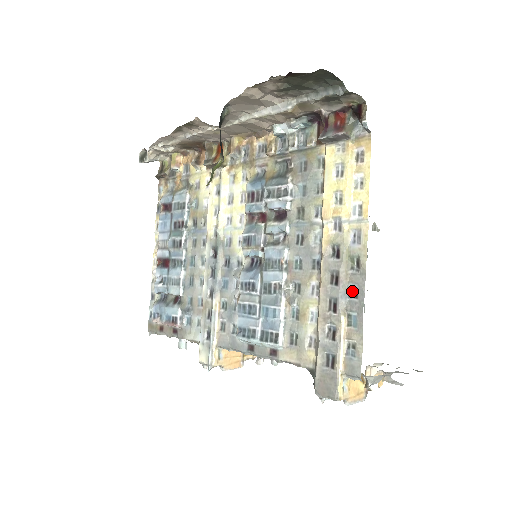
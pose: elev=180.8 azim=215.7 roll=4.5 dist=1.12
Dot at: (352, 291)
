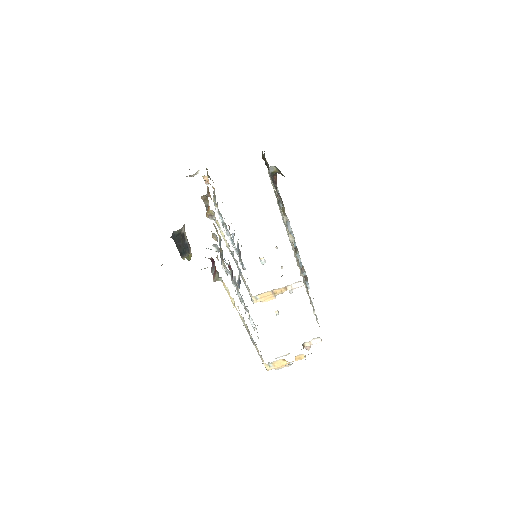
Dot at: (253, 340)
